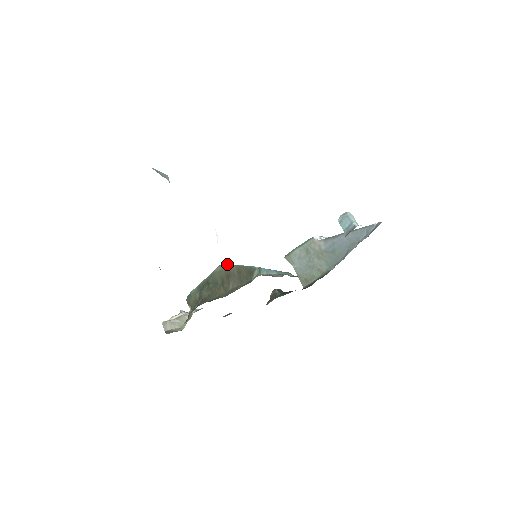
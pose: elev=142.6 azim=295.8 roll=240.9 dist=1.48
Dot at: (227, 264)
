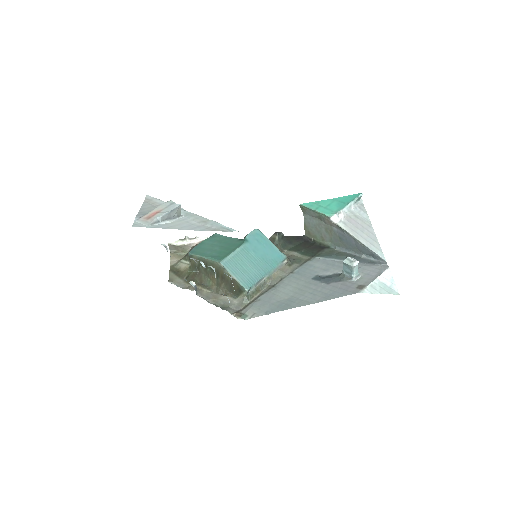
Dot at: (225, 268)
